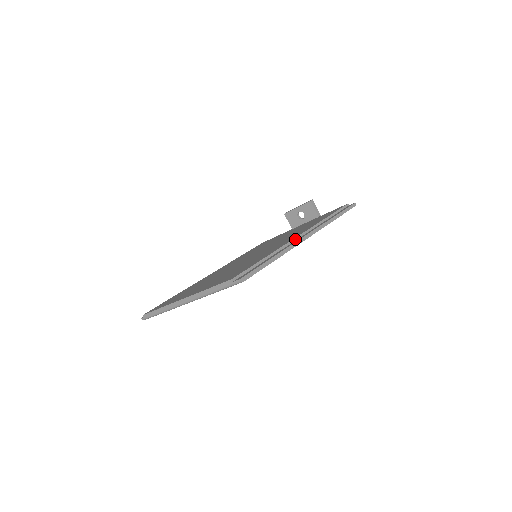
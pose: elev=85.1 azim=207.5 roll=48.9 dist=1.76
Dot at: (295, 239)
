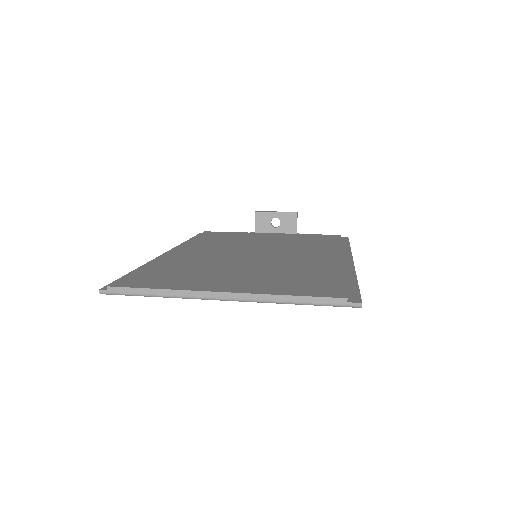
Dot at: occluded
